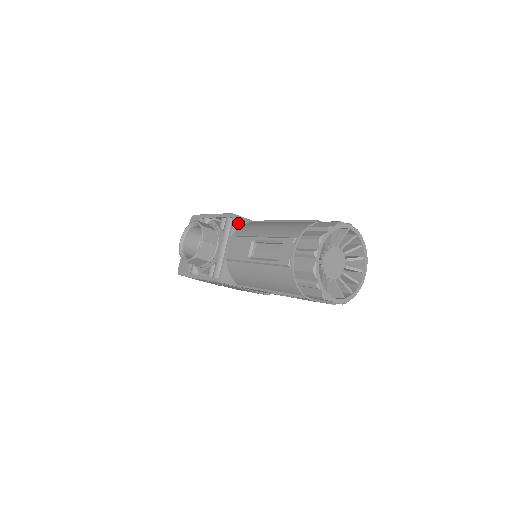
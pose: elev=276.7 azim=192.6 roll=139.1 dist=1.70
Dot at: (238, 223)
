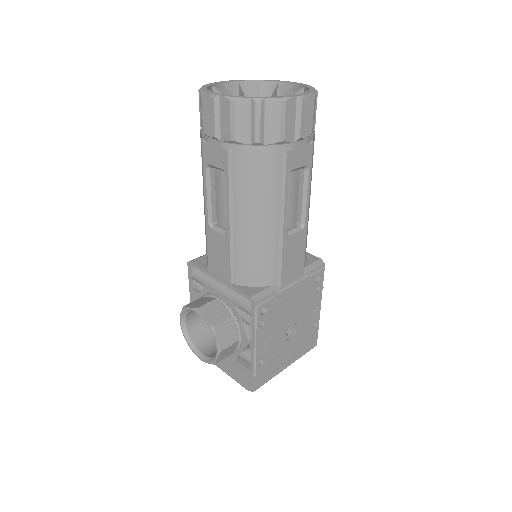
Dot at: (201, 261)
